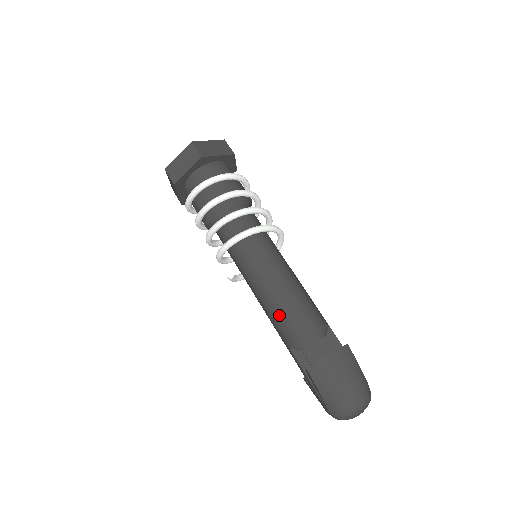
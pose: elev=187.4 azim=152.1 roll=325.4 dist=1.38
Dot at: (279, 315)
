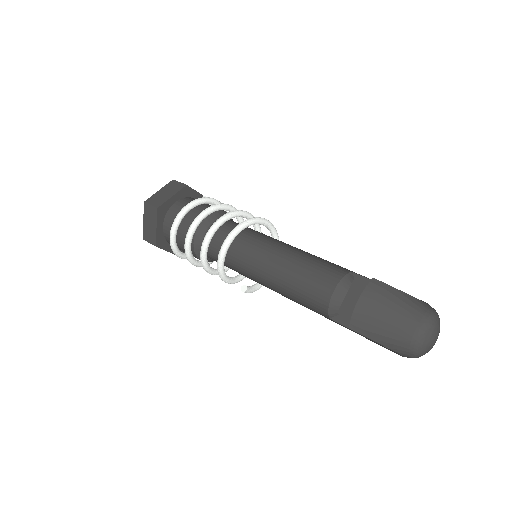
Dot at: (299, 295)
